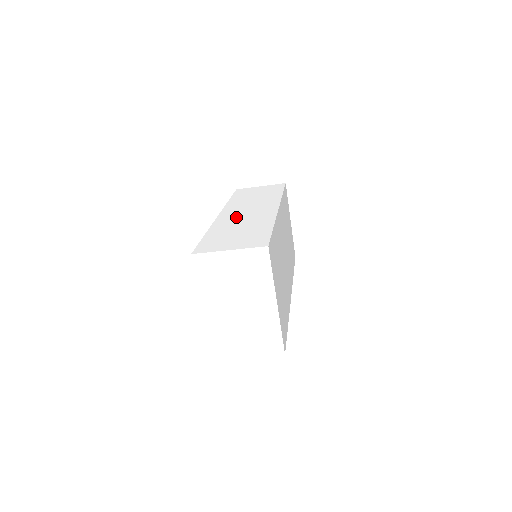
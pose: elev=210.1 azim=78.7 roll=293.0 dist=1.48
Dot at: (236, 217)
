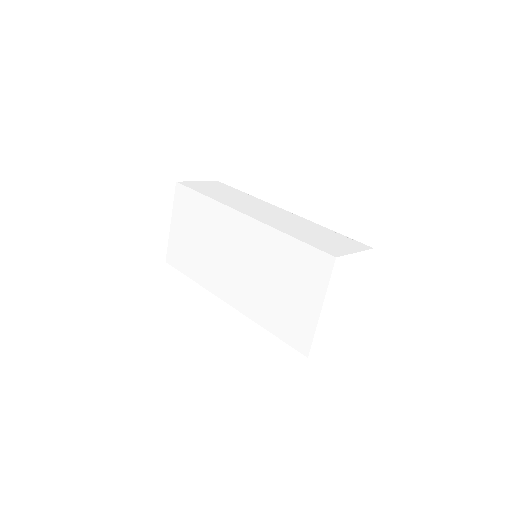
Dot at: (273, 218)
